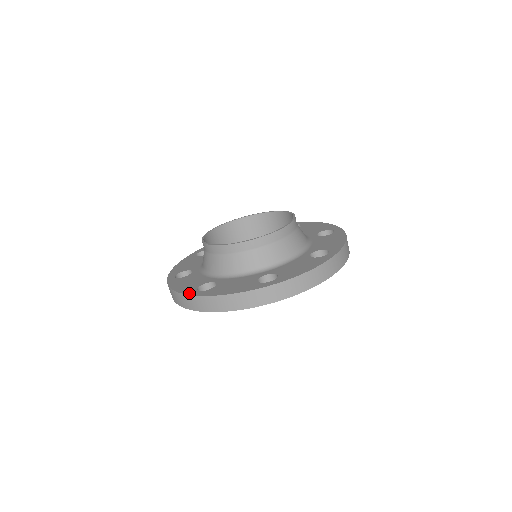
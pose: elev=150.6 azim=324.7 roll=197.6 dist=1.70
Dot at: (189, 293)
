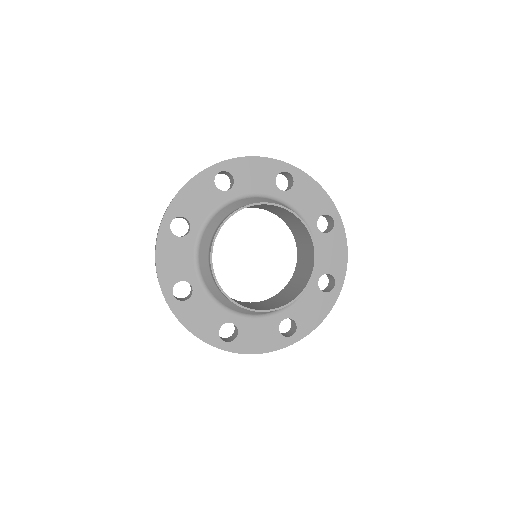
Dot at: (164, 290)
